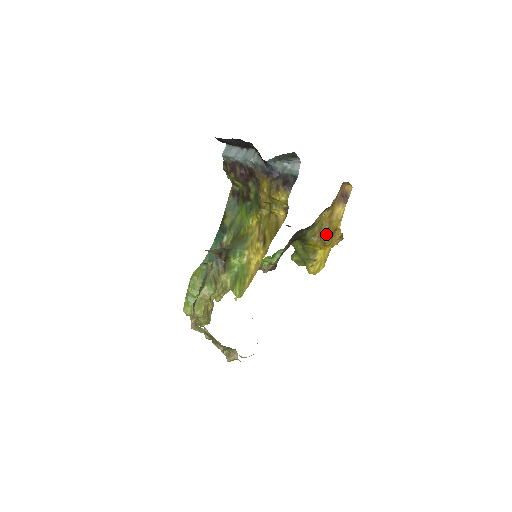
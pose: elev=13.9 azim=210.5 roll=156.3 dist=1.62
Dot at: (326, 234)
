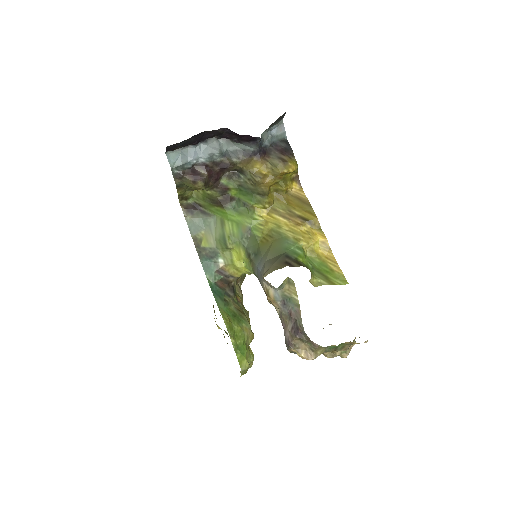
Dot at: occluded
